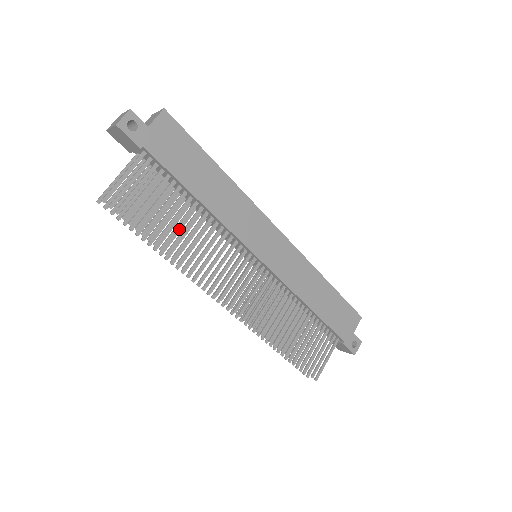
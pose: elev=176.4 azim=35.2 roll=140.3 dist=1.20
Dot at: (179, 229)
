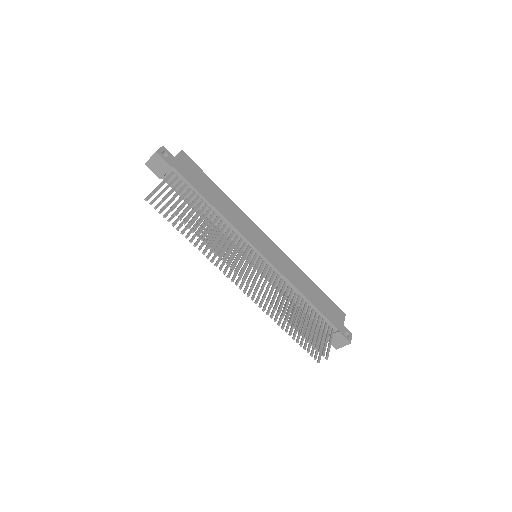
Dot at: (200, 228)
